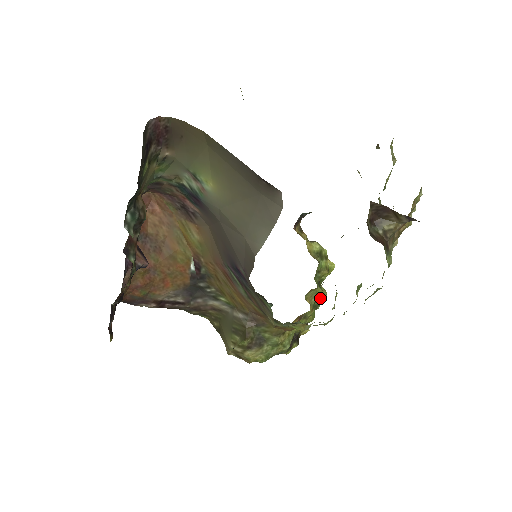
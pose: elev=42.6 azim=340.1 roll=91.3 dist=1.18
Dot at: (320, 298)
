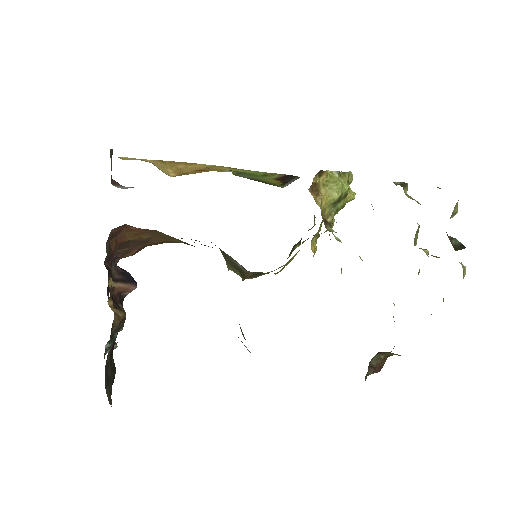
Dot at: occluded
